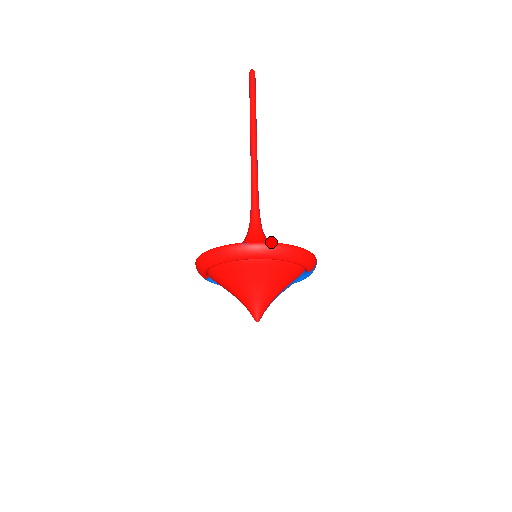
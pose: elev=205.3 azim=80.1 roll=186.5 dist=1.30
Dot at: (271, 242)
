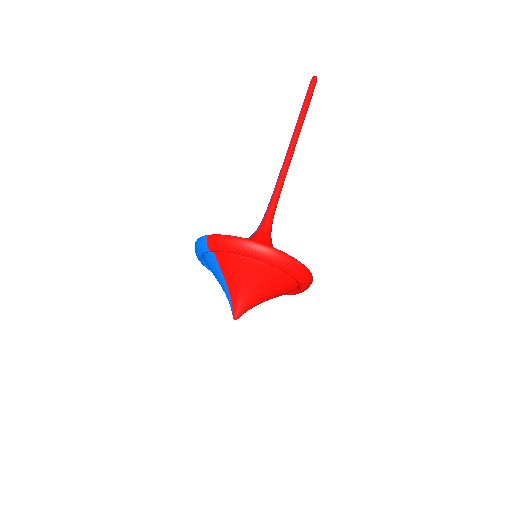
Dot at: occluded
